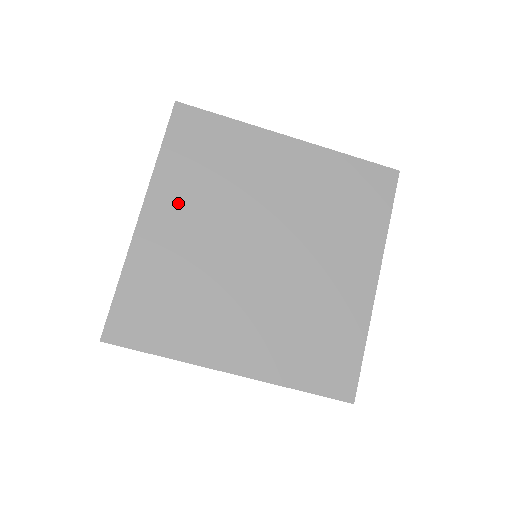
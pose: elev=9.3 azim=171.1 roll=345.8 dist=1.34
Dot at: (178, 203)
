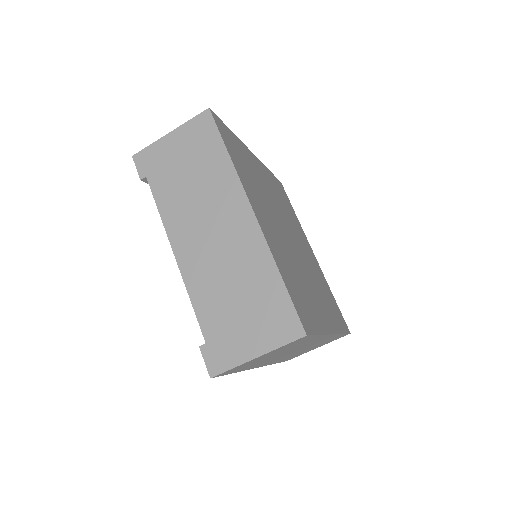
Dot at: (267, 179)
